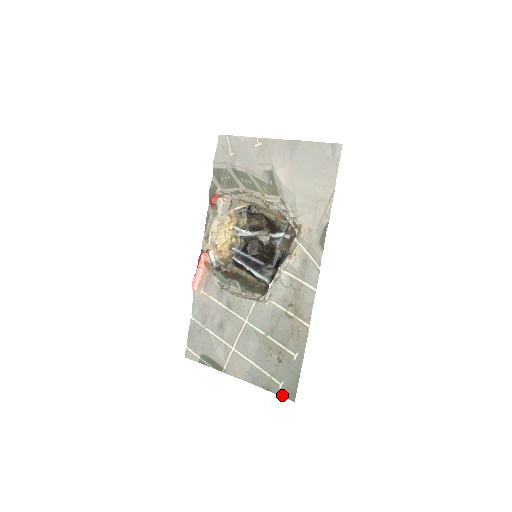
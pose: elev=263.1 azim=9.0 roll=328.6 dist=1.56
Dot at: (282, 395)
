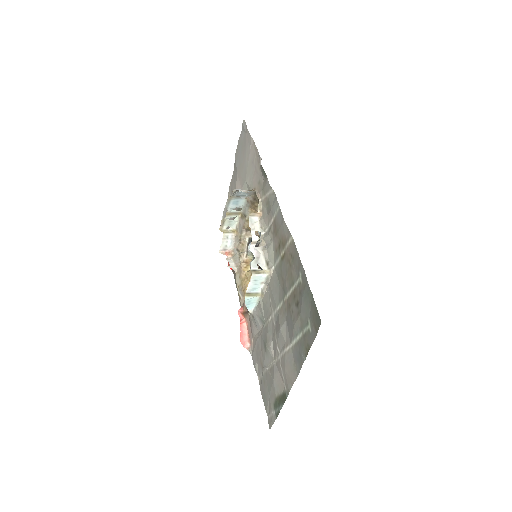
Dot at: (315, 335)
